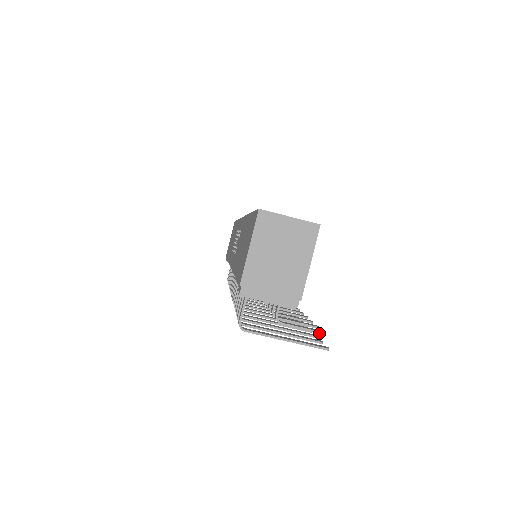
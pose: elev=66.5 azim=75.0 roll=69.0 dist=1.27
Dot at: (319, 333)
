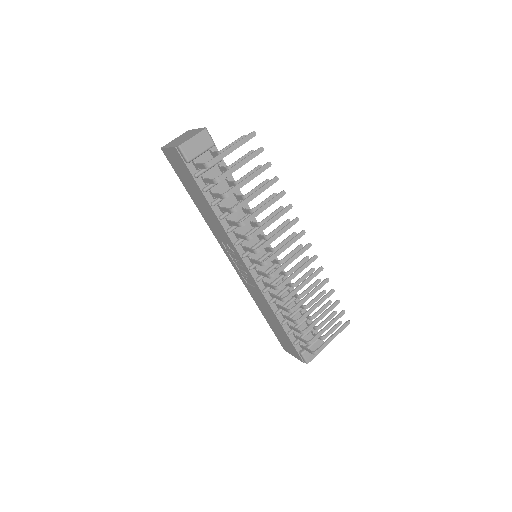
Dot at: (242, 136)
